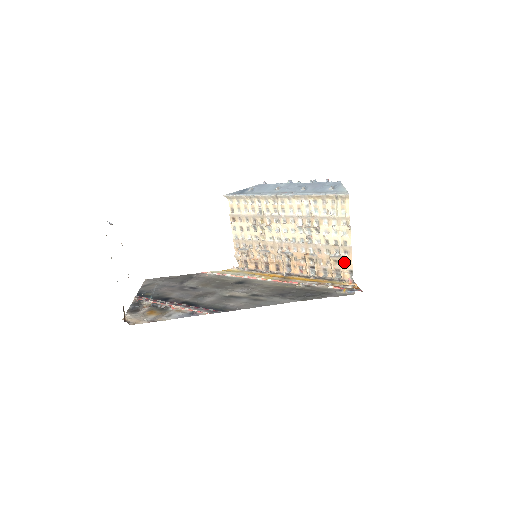
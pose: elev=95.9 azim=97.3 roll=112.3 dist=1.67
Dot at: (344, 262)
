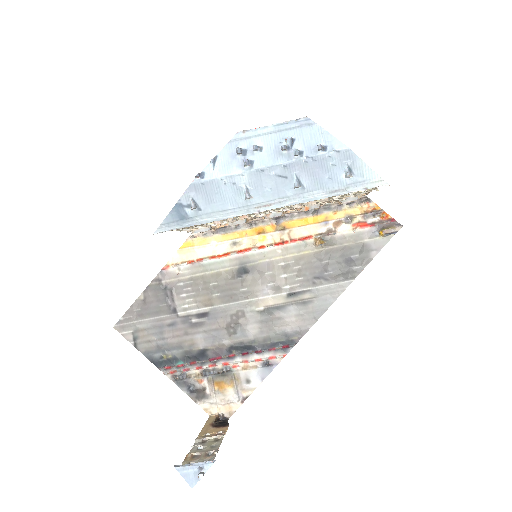
Dot at: occluded
